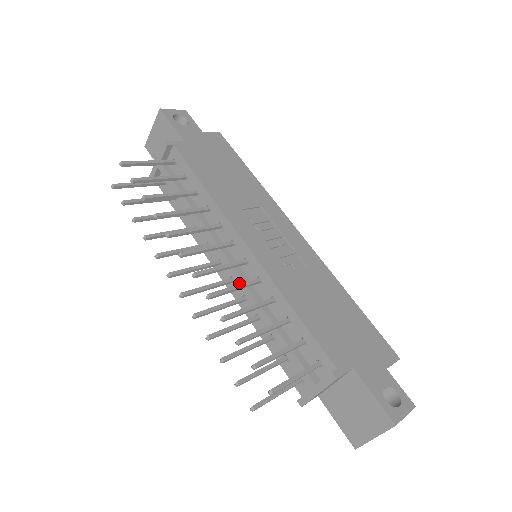
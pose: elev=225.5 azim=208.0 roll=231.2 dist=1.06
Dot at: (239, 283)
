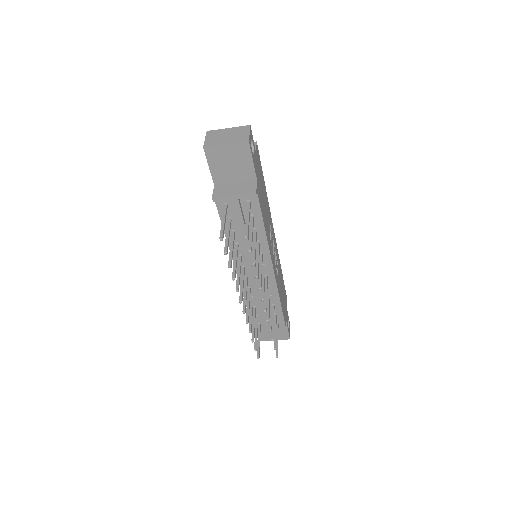
Dot at: (256, 286)
